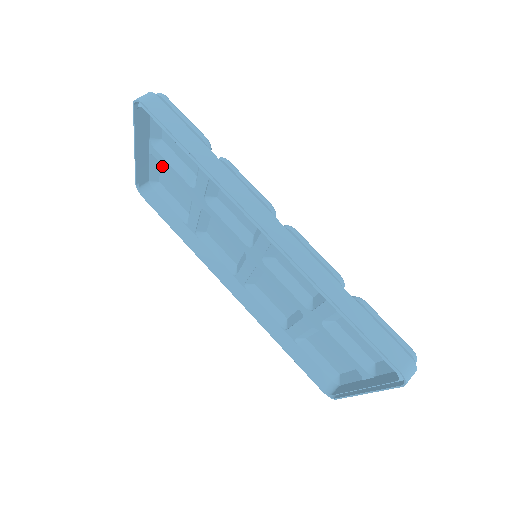
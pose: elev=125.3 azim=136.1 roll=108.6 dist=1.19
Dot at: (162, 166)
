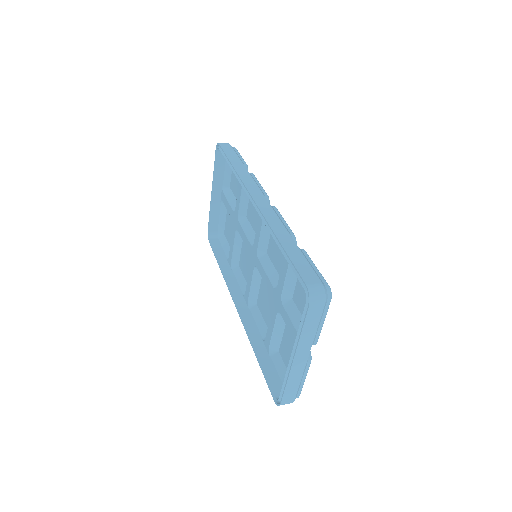
Dot at: (227, 215)
